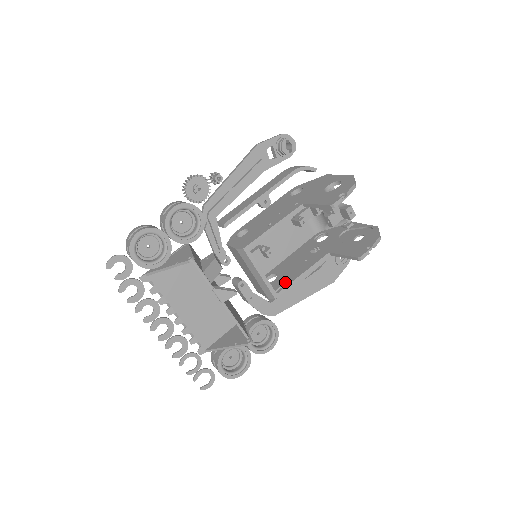
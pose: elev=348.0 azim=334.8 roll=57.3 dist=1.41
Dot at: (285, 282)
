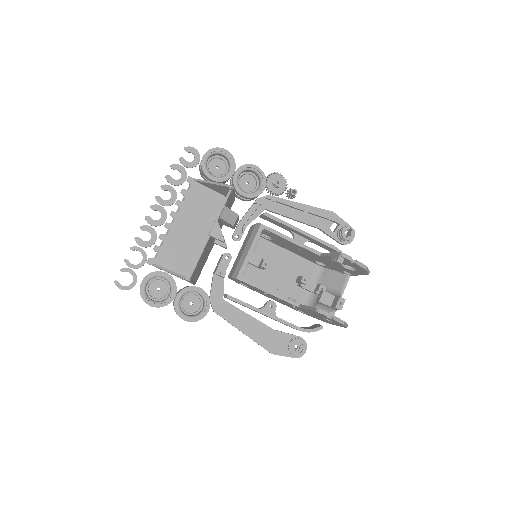
Dot at: occluded
